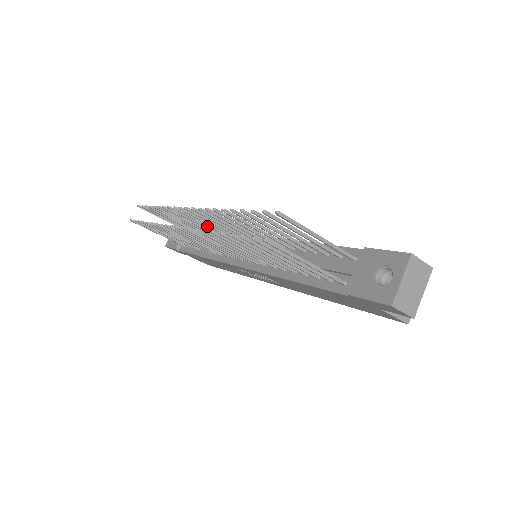
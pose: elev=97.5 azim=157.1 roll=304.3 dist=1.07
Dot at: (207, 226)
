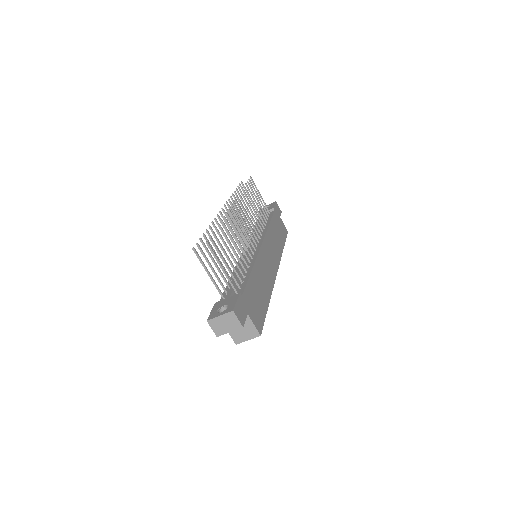
Dot at: (249, 220)
